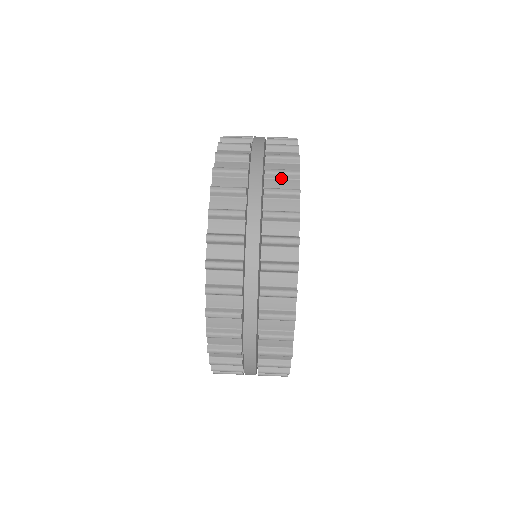
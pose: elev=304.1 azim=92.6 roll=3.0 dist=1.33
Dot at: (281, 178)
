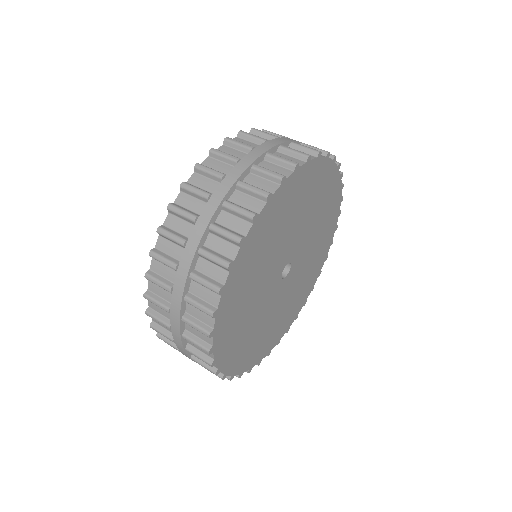
Dot at: occluded
